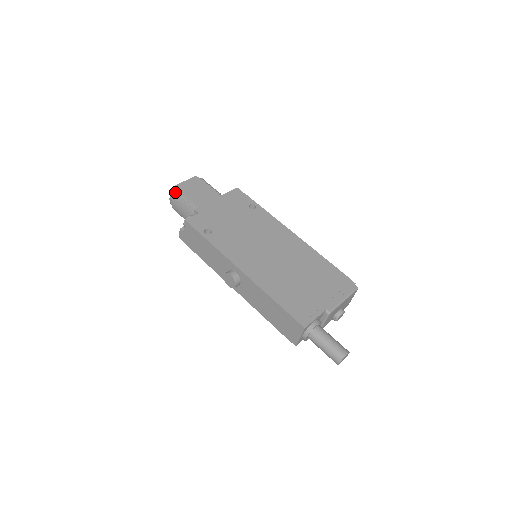
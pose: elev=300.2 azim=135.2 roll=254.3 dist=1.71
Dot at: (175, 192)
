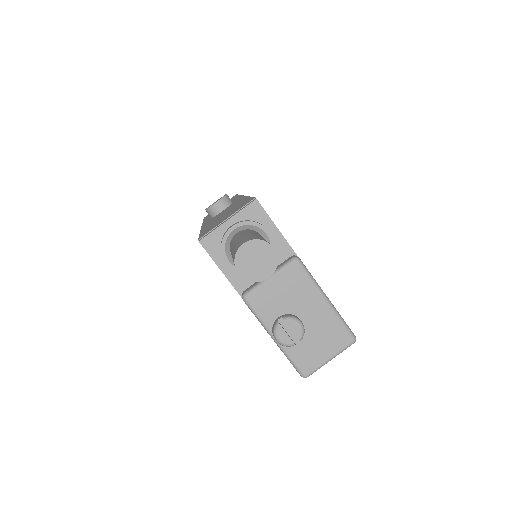
Dot at: occluded
